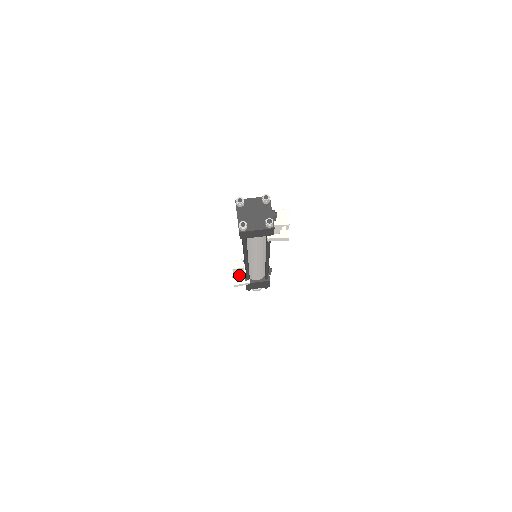
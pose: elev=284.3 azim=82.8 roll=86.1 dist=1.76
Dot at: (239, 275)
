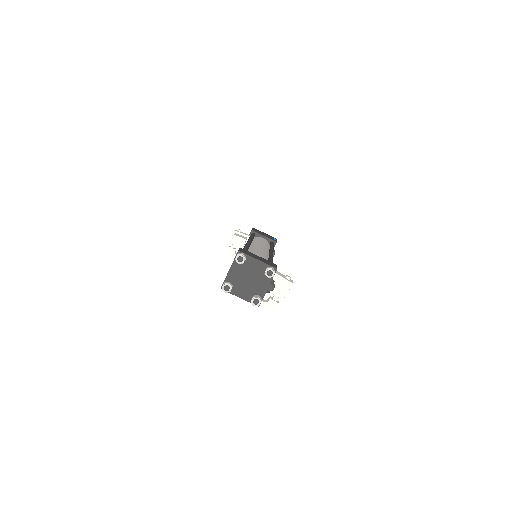
Dot at: occluded
